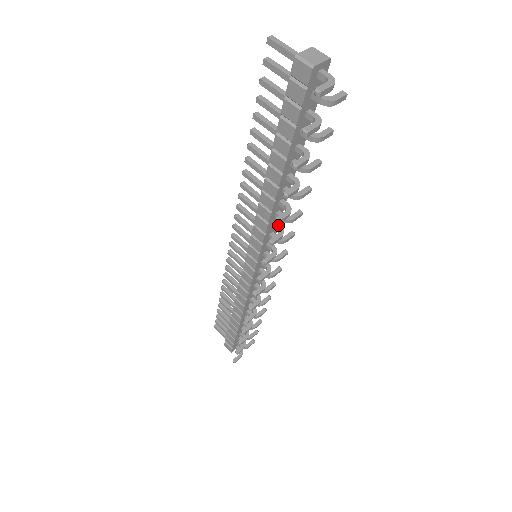
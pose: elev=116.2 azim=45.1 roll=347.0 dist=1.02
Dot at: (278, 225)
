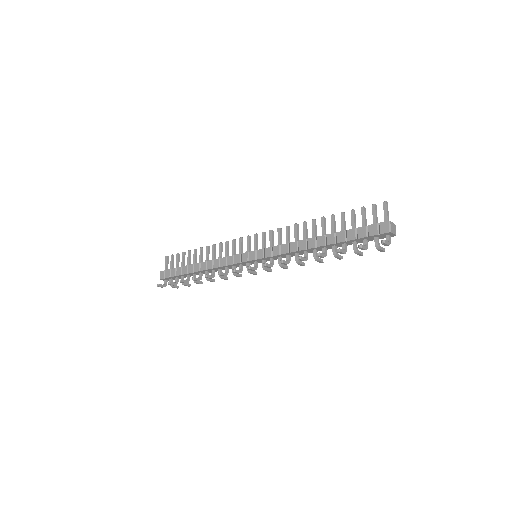
Dot at: (290, 258)
